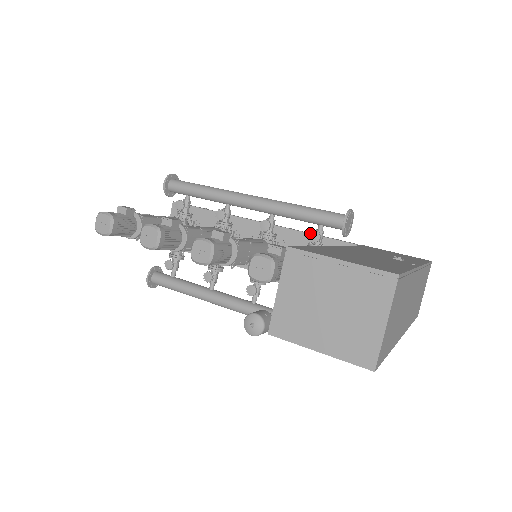
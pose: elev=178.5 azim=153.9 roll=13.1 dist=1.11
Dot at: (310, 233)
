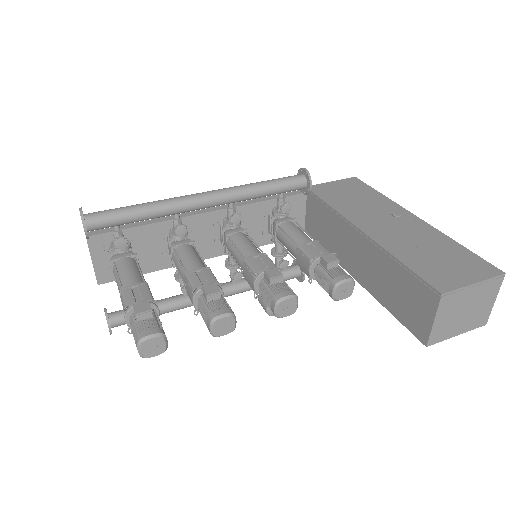
Dot at: (282, 207)
